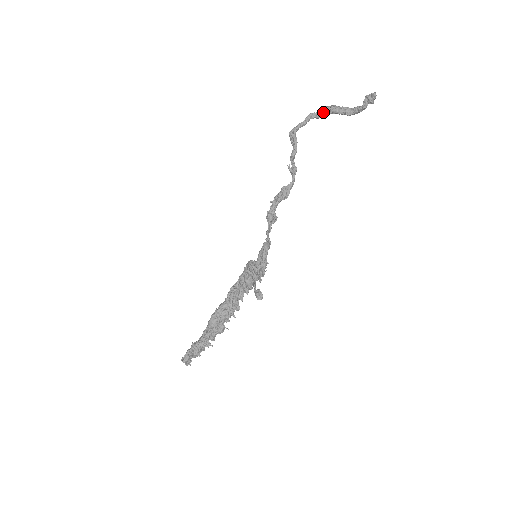
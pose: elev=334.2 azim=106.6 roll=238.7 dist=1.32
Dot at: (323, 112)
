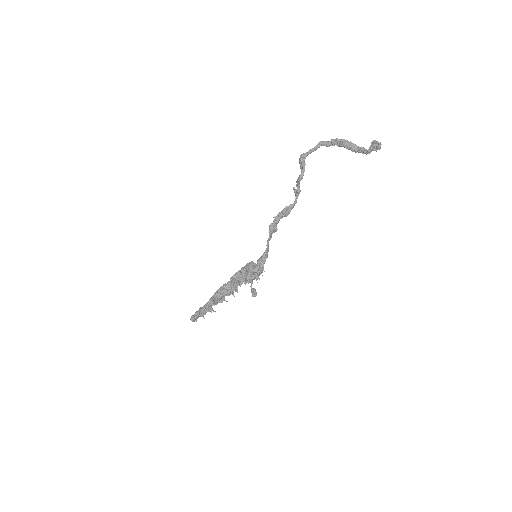
Dot at: (333, 144)
